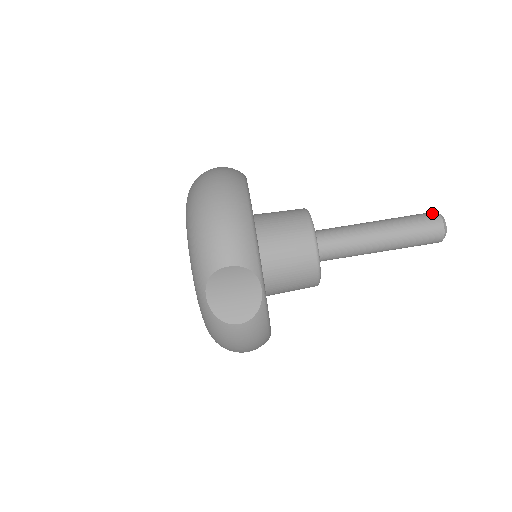
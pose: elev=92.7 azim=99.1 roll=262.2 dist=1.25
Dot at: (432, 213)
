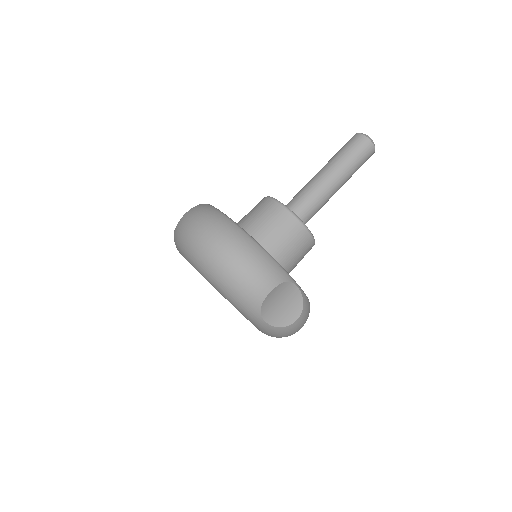
Dot at: (357, 137)
